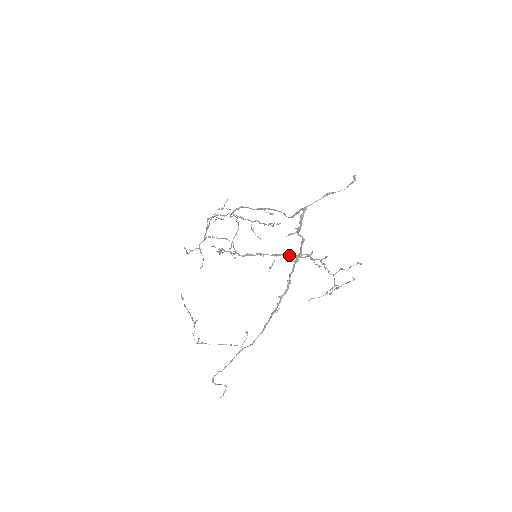
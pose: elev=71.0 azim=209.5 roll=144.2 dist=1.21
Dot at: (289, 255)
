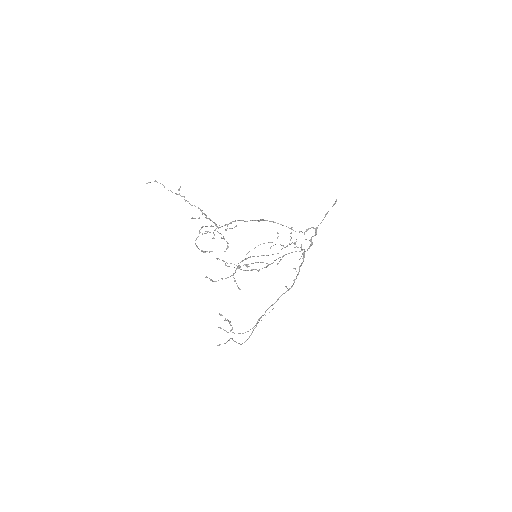
Dot at: occluded
